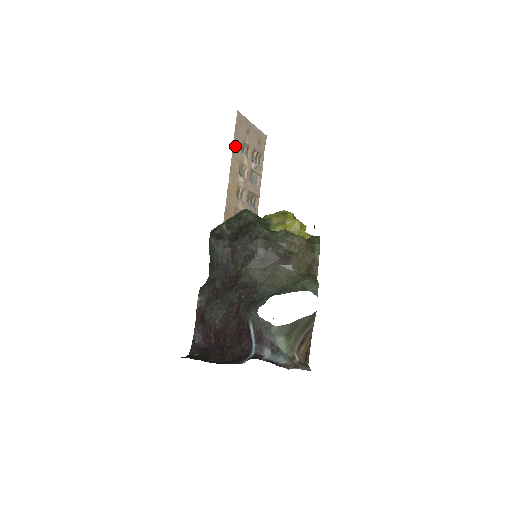
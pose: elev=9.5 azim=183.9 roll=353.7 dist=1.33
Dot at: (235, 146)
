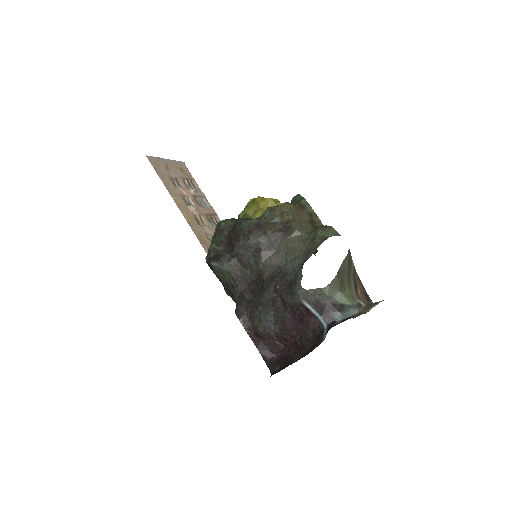
Dot at: (166, 185)
